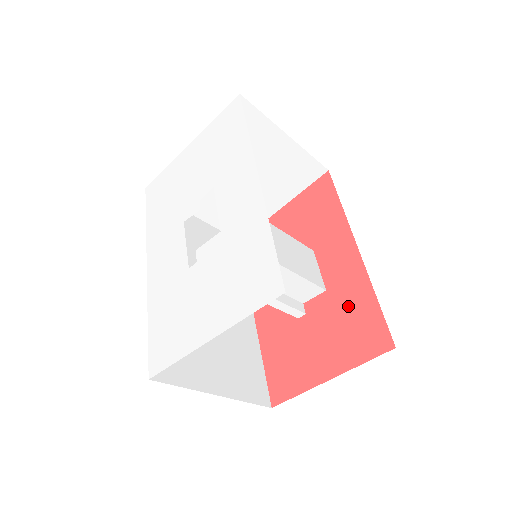
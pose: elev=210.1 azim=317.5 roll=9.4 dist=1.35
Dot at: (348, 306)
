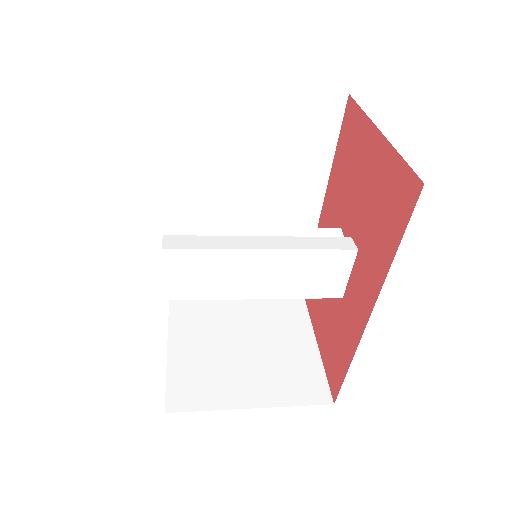
Dot at: (340, 336)
